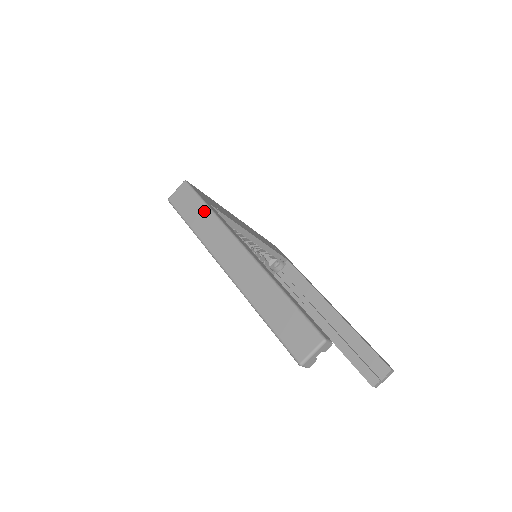
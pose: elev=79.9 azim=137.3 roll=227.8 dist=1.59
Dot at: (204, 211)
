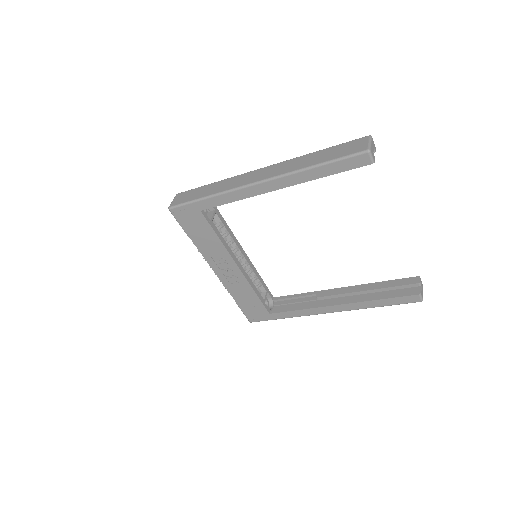
Dot at: (210, 185)
